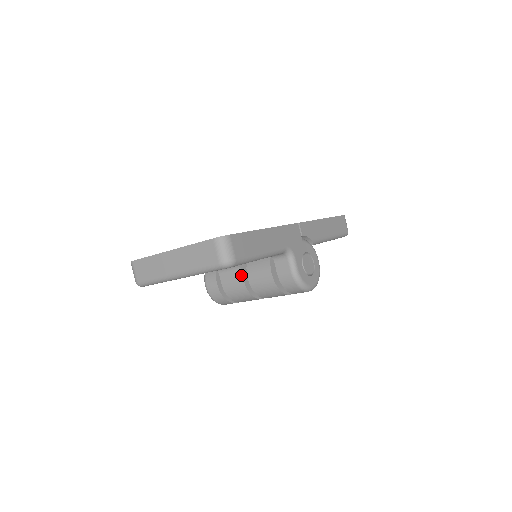
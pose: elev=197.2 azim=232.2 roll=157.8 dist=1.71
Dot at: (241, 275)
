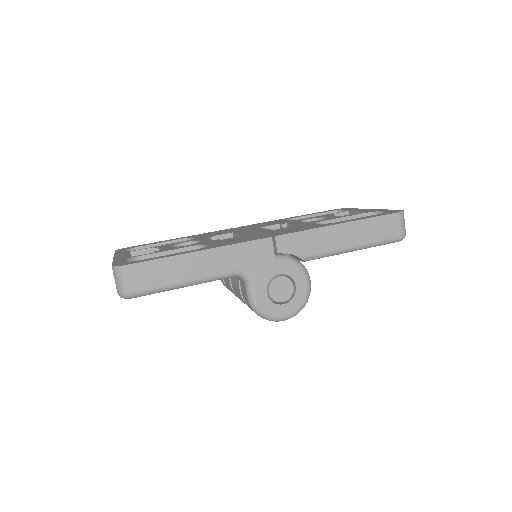
Dot at: (229, 278)
